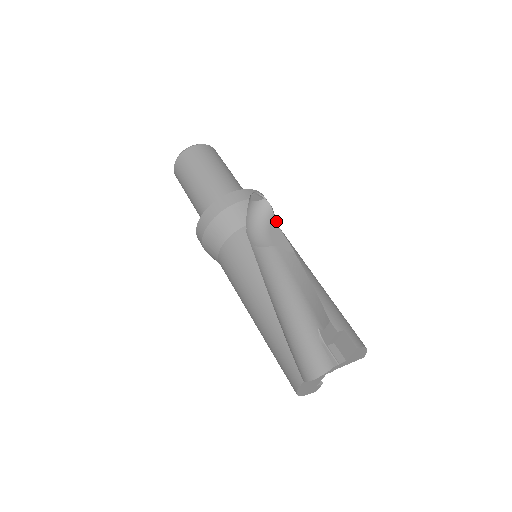
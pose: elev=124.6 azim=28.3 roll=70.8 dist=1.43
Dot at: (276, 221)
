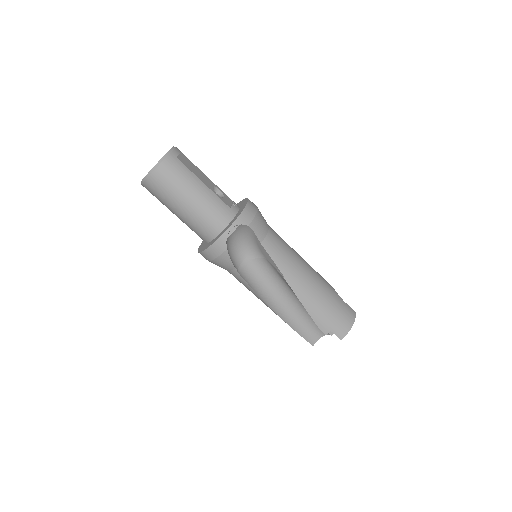
Dot at: (259, 239)
